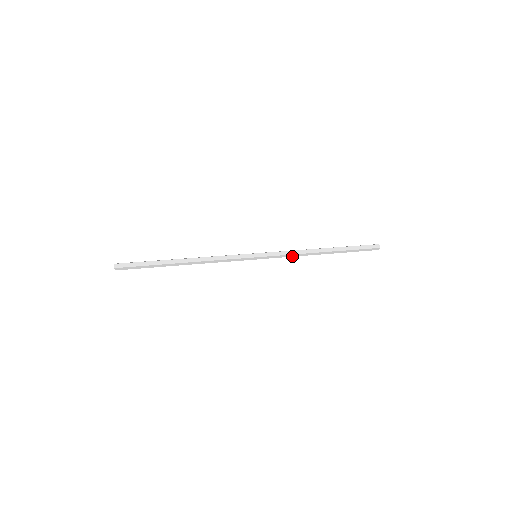
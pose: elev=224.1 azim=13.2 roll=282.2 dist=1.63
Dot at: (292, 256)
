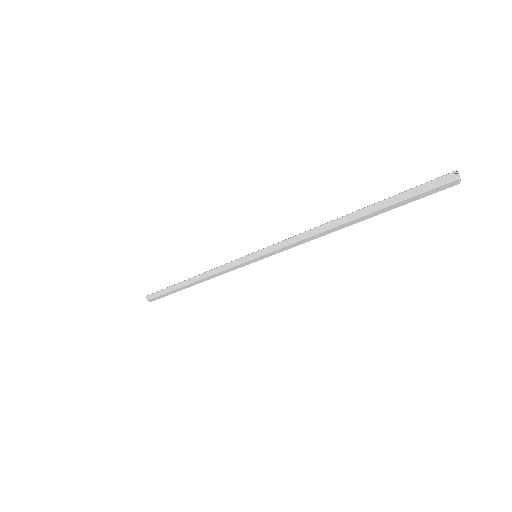
Dot at: (299, 244)
